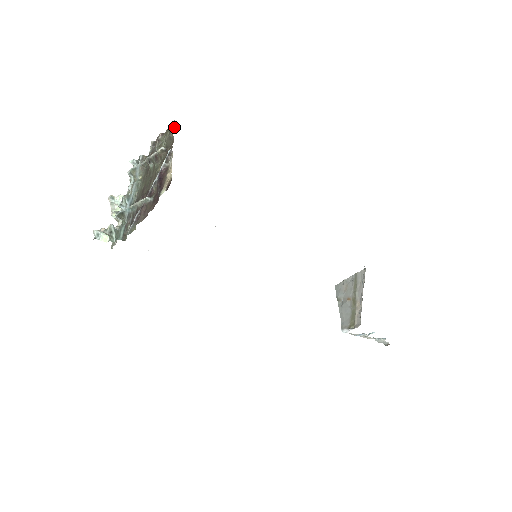
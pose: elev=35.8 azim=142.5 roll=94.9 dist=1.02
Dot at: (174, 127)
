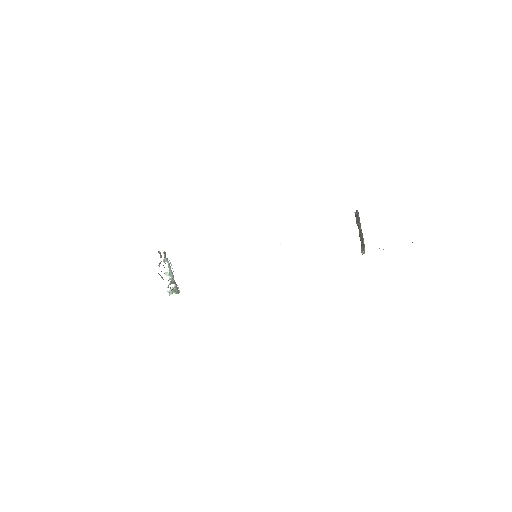
Dot at: occluded
